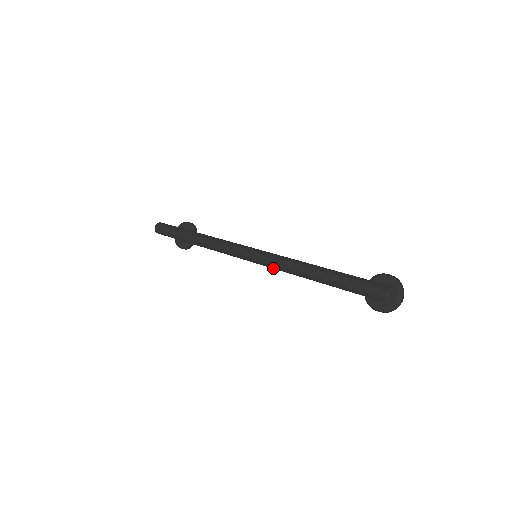
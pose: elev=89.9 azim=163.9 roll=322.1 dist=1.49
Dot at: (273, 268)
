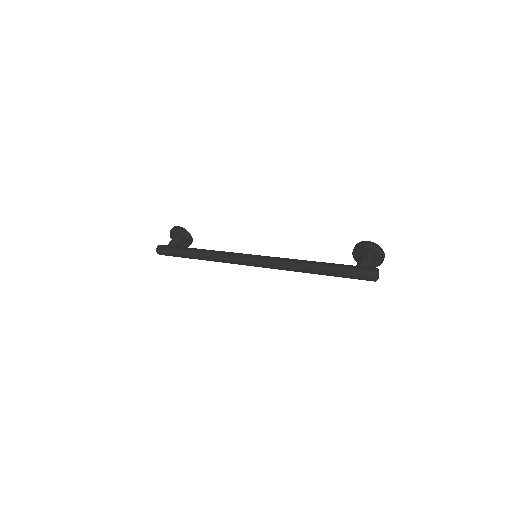
Dot at: occluded
